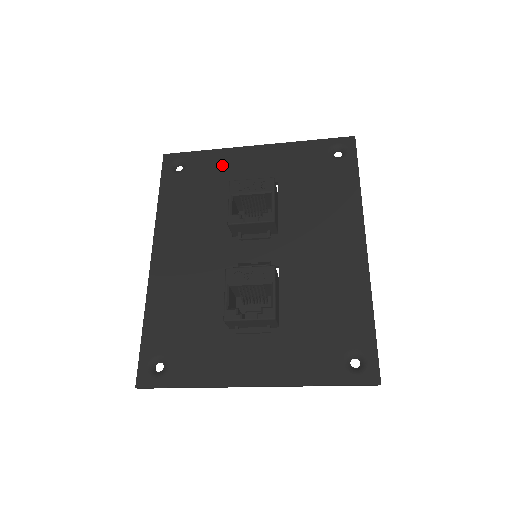
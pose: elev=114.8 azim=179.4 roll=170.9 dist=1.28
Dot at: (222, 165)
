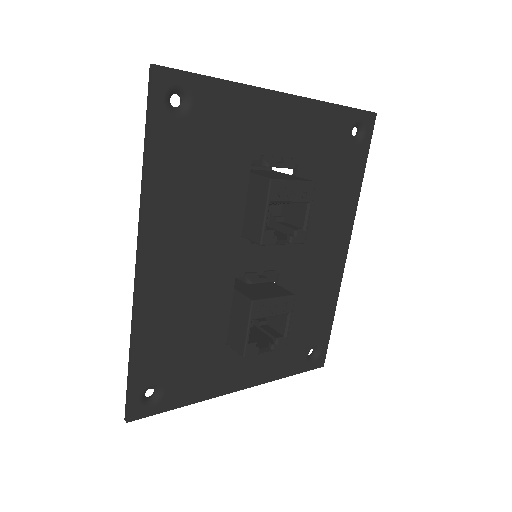
Dot at: (242, 118)
